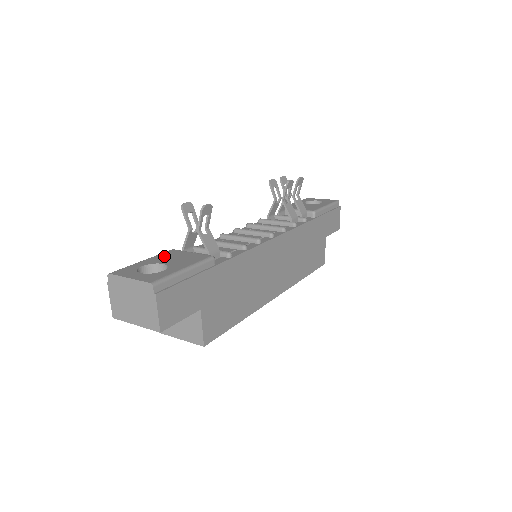
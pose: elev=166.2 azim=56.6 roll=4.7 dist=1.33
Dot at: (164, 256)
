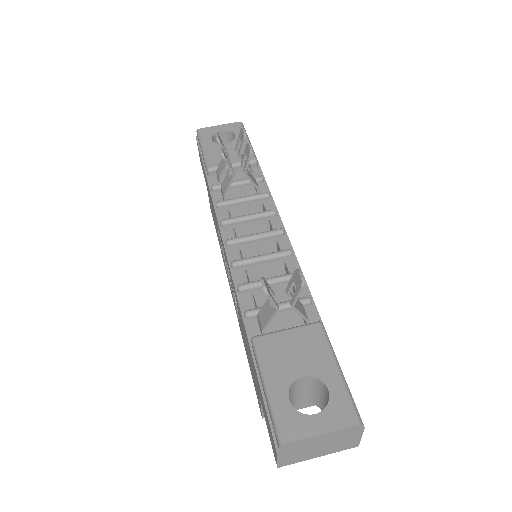
Dot at: (274, 360)
